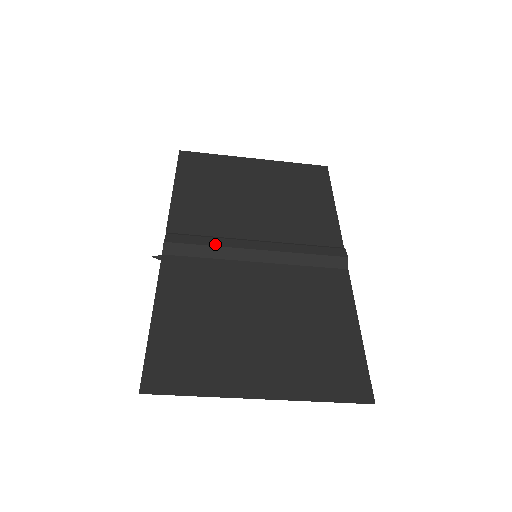
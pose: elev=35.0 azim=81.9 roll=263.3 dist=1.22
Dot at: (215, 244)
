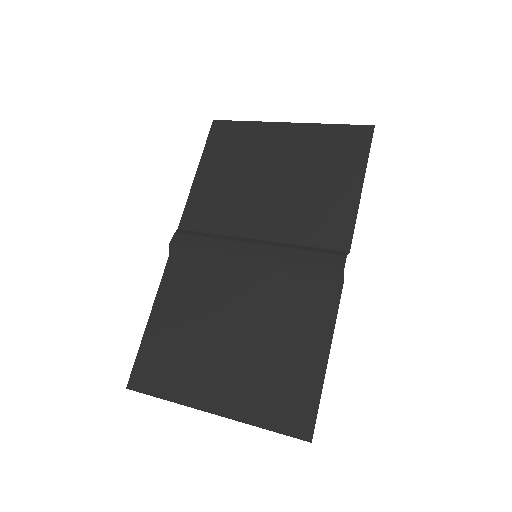
Dot at: (212, 247)
